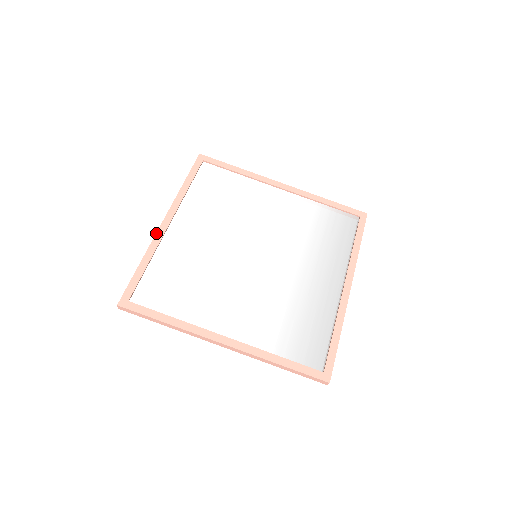
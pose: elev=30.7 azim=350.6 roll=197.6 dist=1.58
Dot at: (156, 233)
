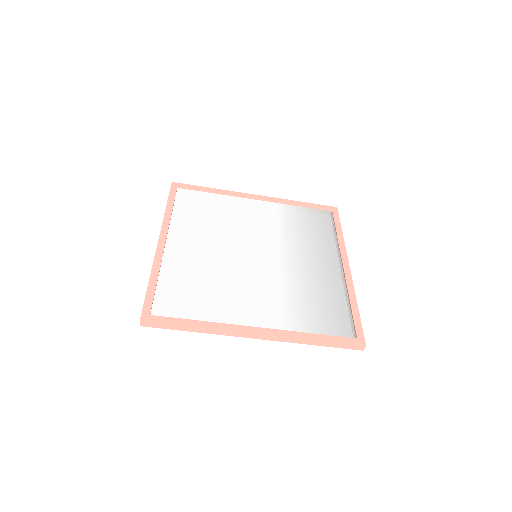
Dot at: (155, 252)
